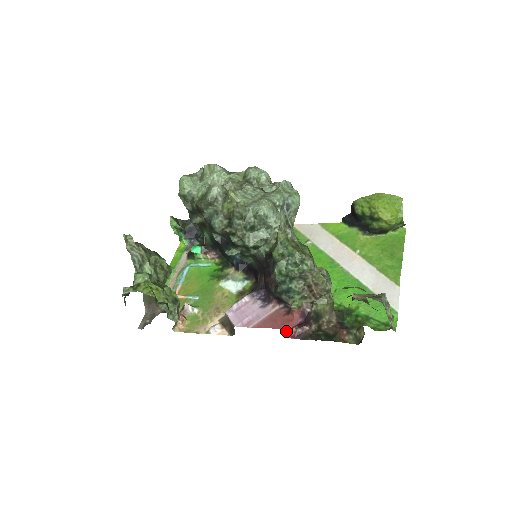
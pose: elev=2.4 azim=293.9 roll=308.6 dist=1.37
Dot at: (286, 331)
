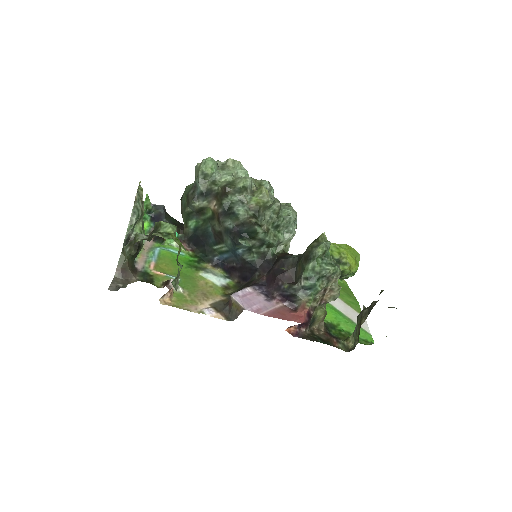
Dot at: occluded
